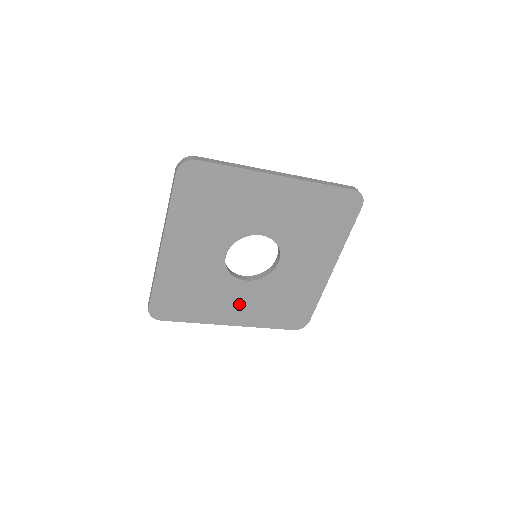
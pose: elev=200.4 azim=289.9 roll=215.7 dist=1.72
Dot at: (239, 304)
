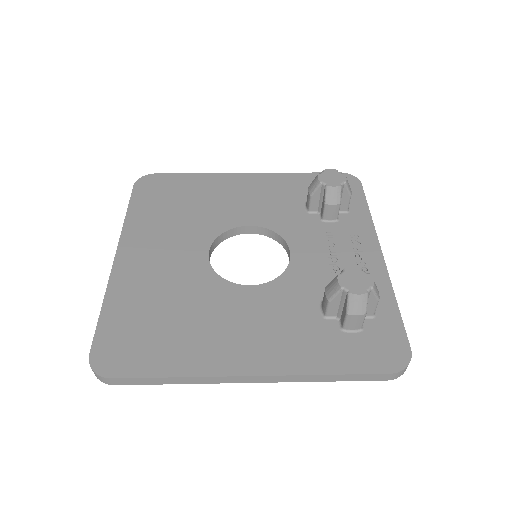
Dot at: occluded
